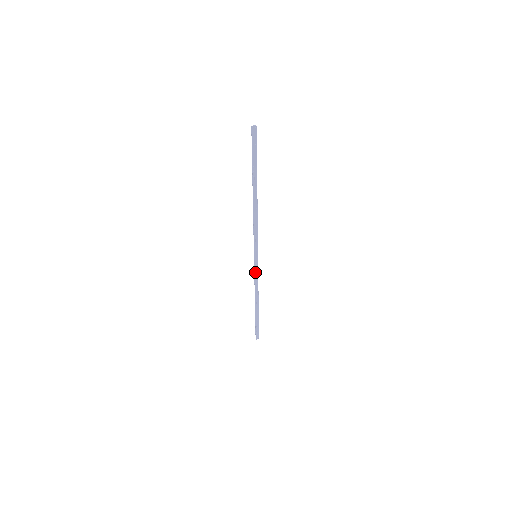
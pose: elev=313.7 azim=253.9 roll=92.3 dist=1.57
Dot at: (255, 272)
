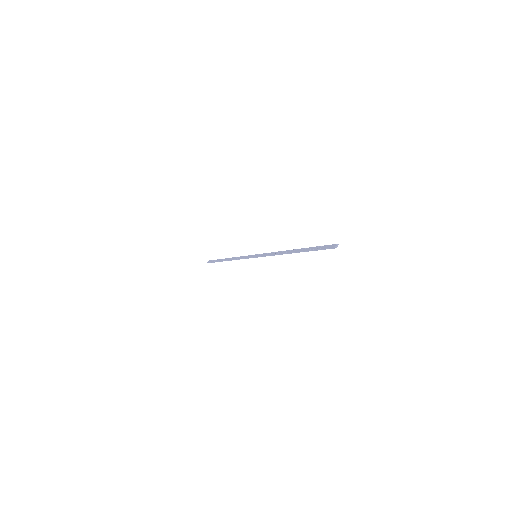
Dot at: (246, 258)
